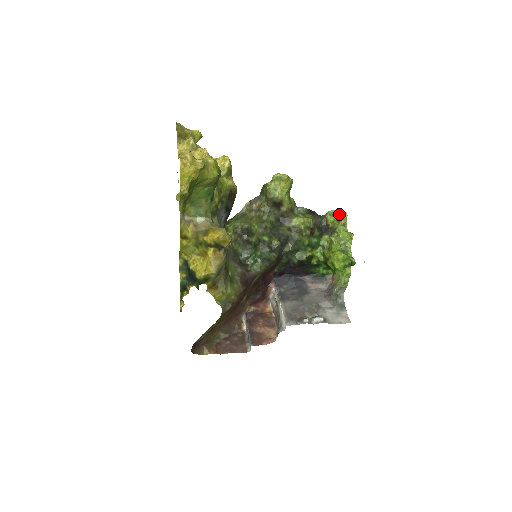
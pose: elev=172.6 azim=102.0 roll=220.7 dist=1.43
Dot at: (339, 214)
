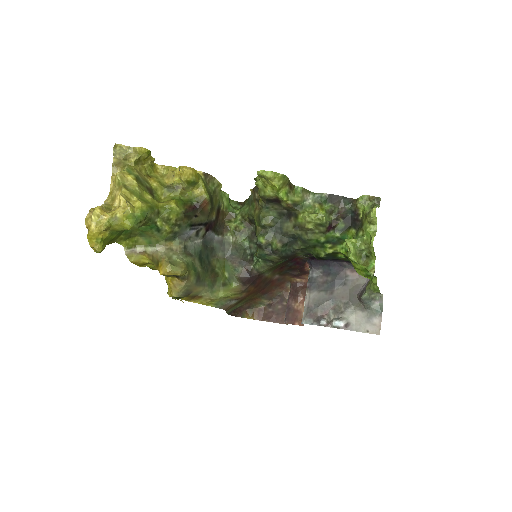
Dot at: (376, 200)
